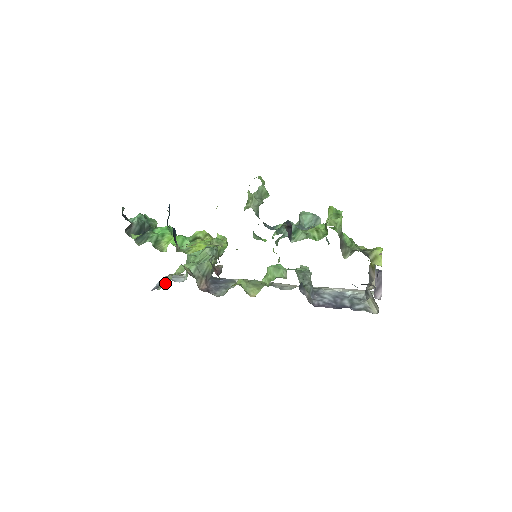
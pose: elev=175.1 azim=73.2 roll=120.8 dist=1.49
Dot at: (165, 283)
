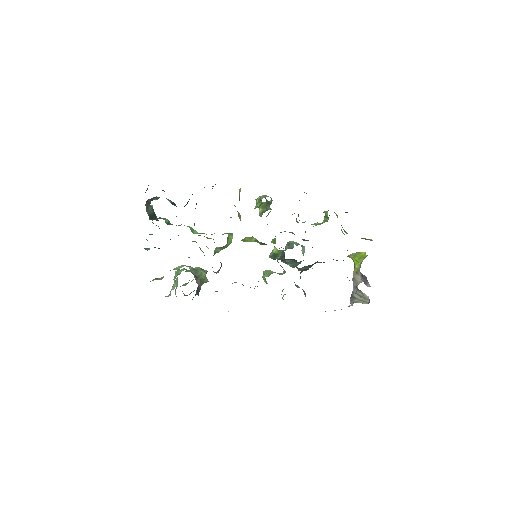
Dot at: (157, 279)
